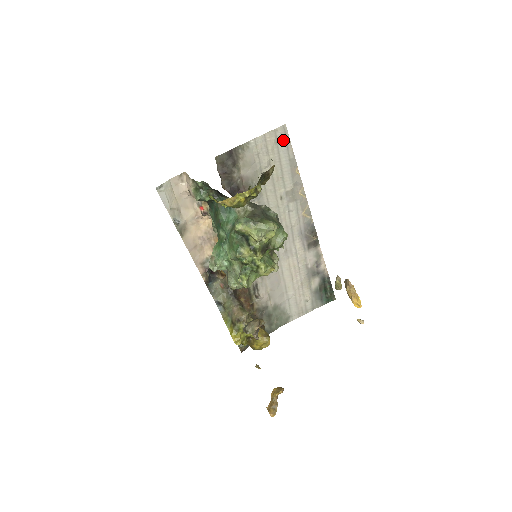
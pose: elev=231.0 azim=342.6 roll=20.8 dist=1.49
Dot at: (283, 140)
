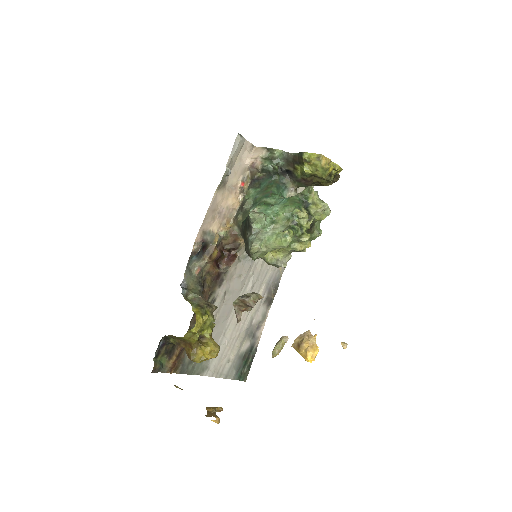
Dot at: occluded
